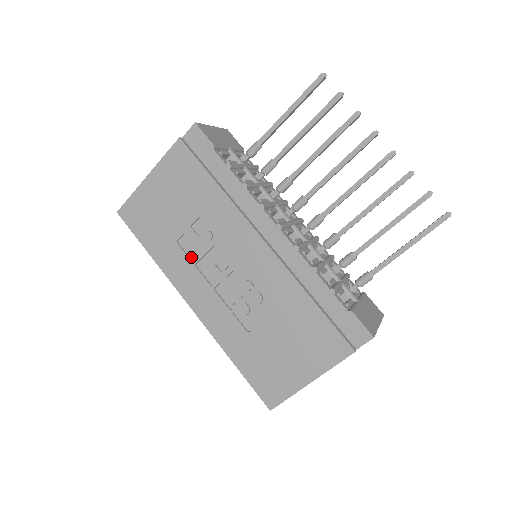
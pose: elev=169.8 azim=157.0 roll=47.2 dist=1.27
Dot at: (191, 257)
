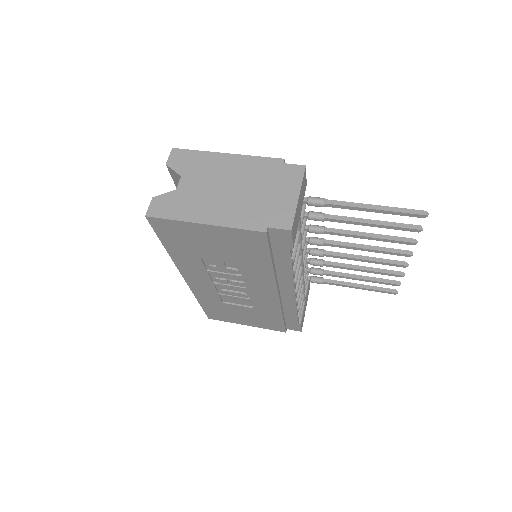
Dot at: (207, 267)
